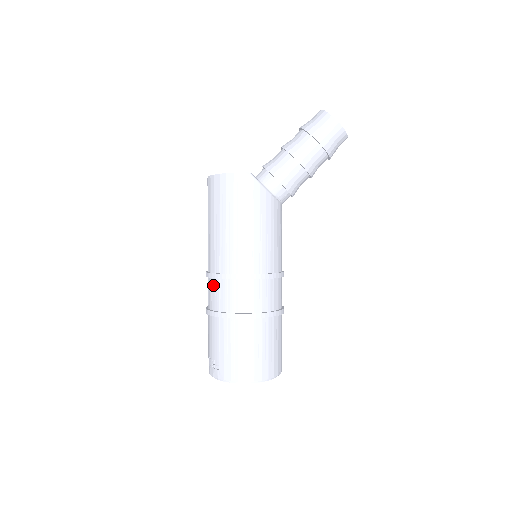
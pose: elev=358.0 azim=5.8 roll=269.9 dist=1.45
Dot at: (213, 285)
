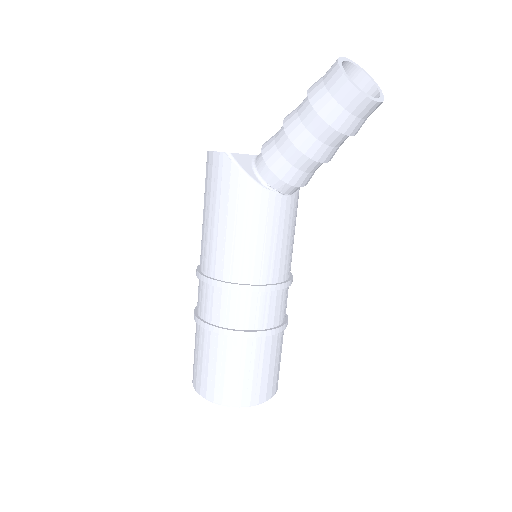
Dot at: occluded
